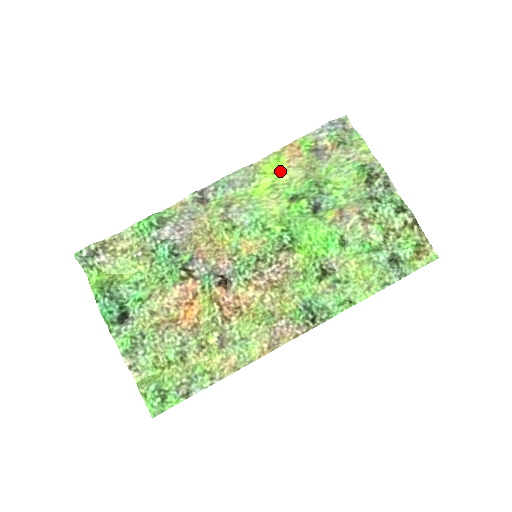
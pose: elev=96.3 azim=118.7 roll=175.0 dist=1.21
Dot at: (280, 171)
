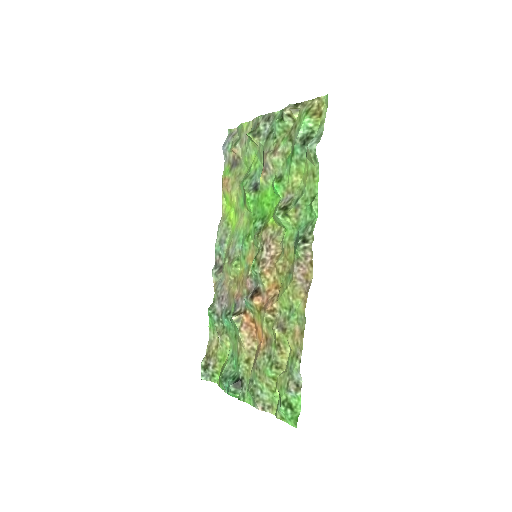
Dot at: (231, 201)
